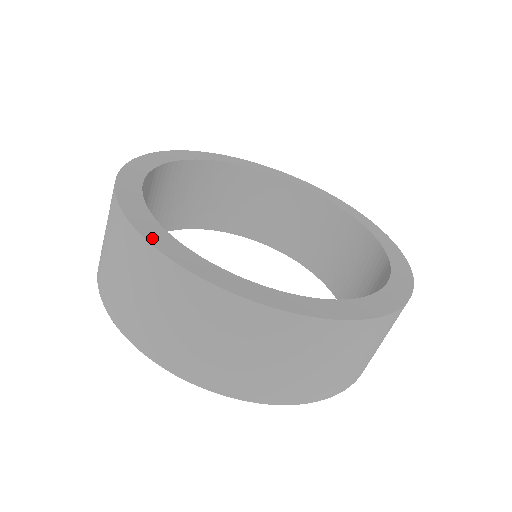
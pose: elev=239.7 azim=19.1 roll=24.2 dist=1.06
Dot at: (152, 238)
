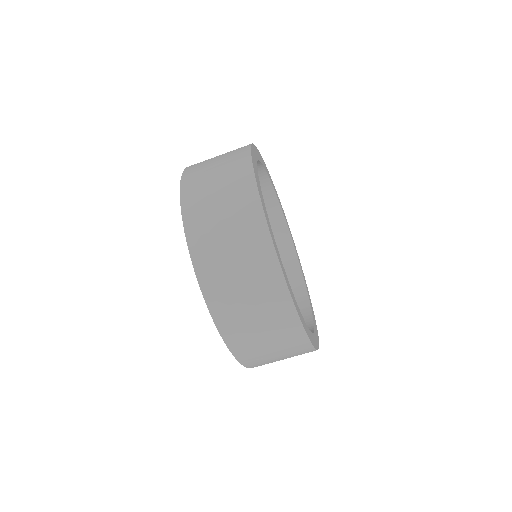
Dot at: (253, 161)
